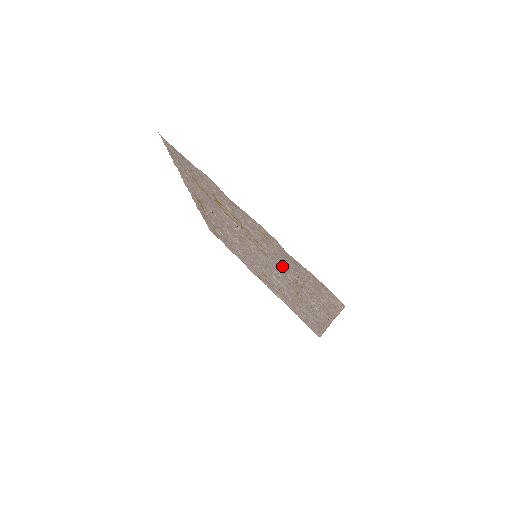
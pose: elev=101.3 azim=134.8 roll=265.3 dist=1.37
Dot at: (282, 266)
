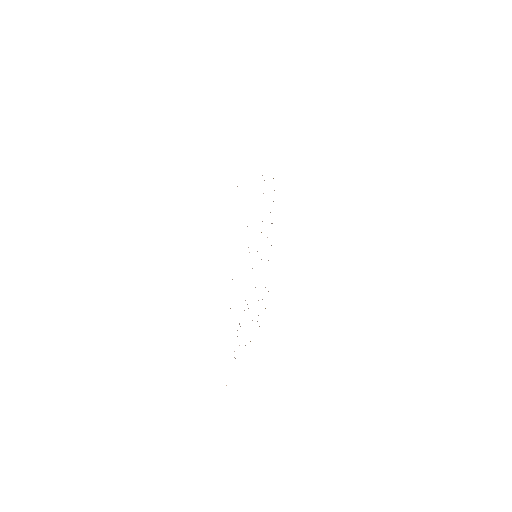
Dot at: occluded
